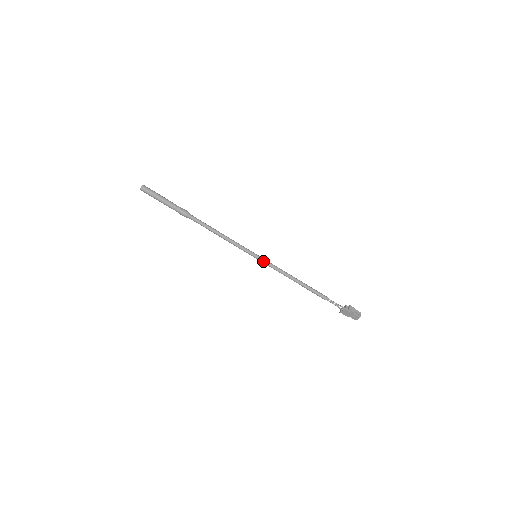
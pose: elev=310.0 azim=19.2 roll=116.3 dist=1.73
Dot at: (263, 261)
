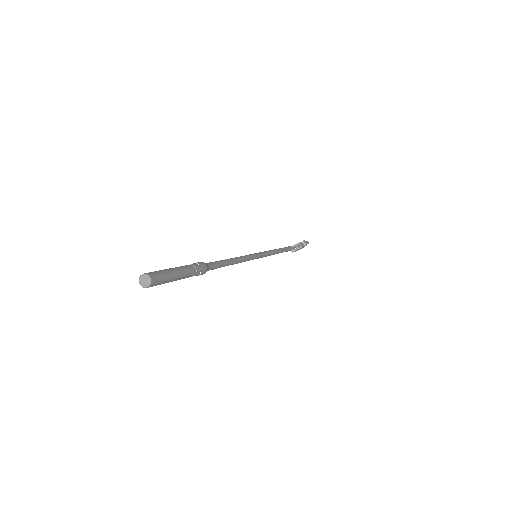
Dot at: (262, 256)
